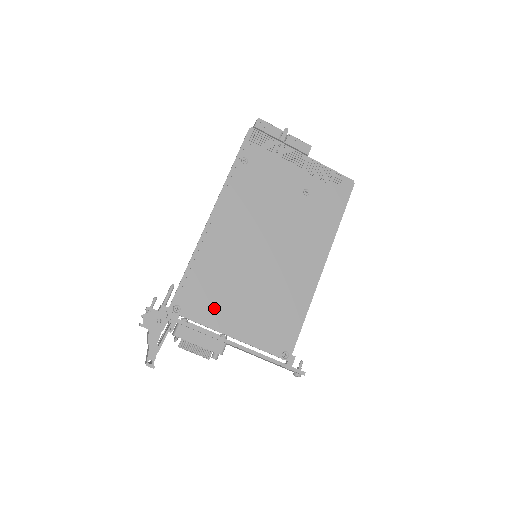
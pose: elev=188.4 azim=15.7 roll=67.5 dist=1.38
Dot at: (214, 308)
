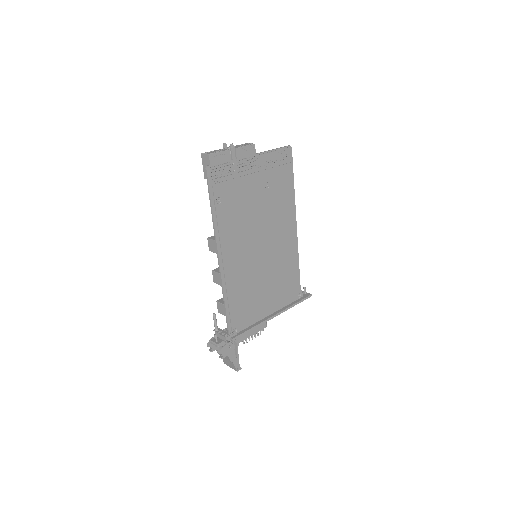
Dot at: (253, 311)
